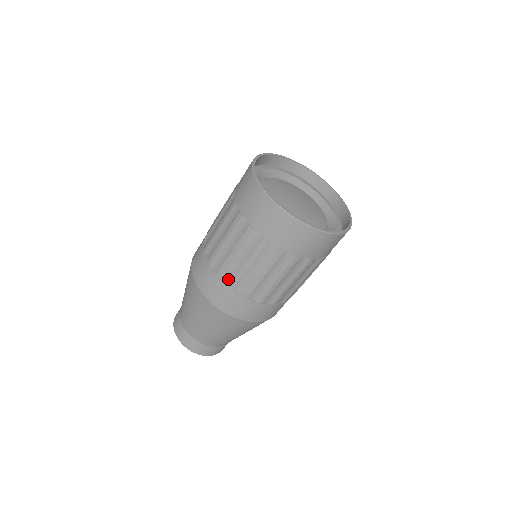
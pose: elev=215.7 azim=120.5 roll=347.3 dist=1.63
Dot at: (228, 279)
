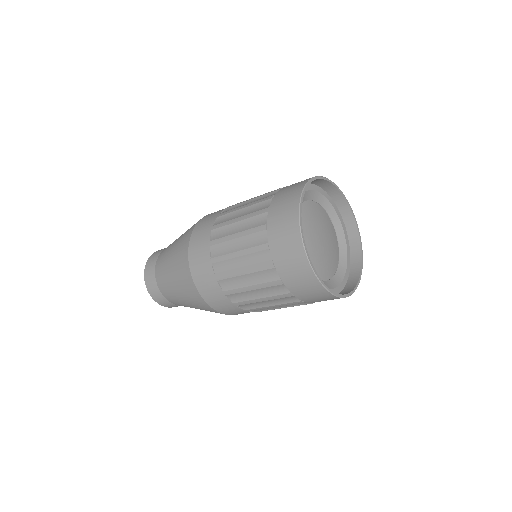
Dot at: (235, 299)
